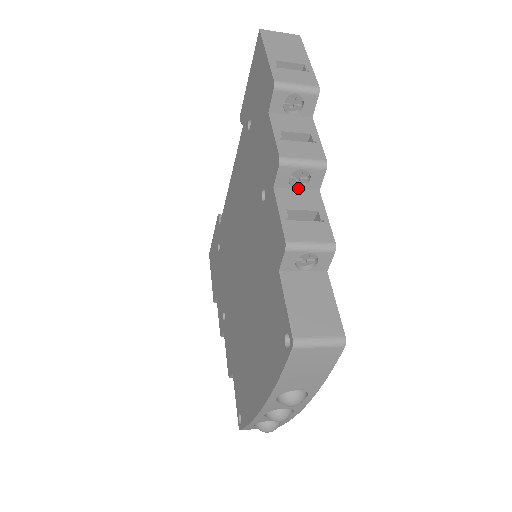
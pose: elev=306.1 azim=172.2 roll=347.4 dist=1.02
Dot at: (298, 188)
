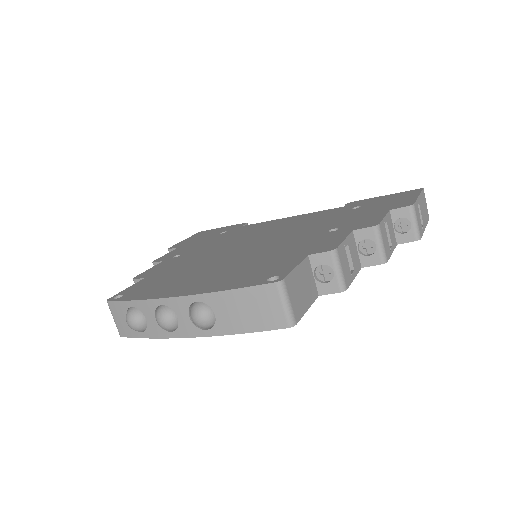
Dot at: (358, 250)
